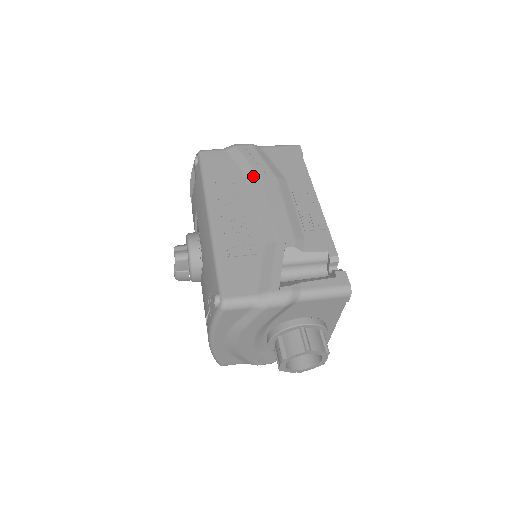
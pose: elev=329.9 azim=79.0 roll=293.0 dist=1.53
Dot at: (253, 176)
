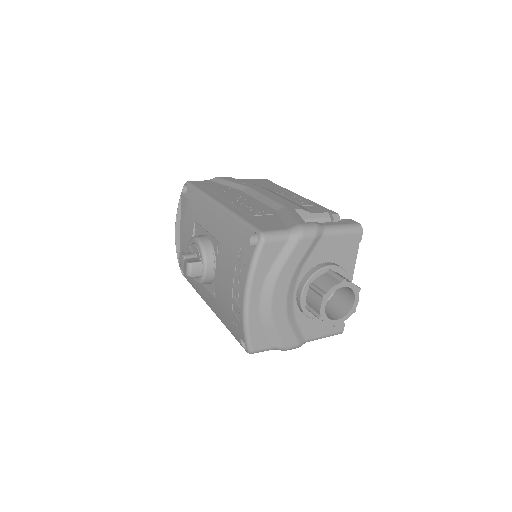
Dot at: (241, 187)
